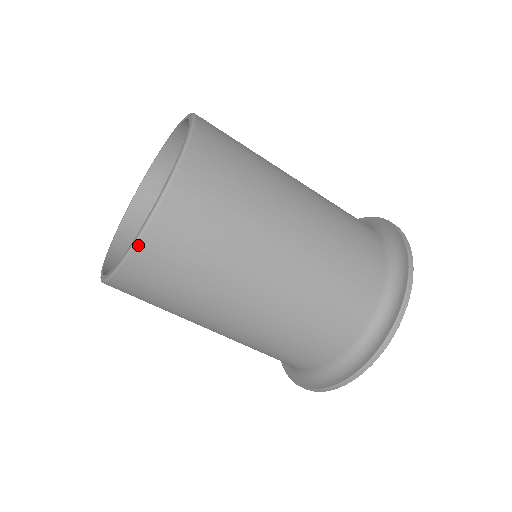
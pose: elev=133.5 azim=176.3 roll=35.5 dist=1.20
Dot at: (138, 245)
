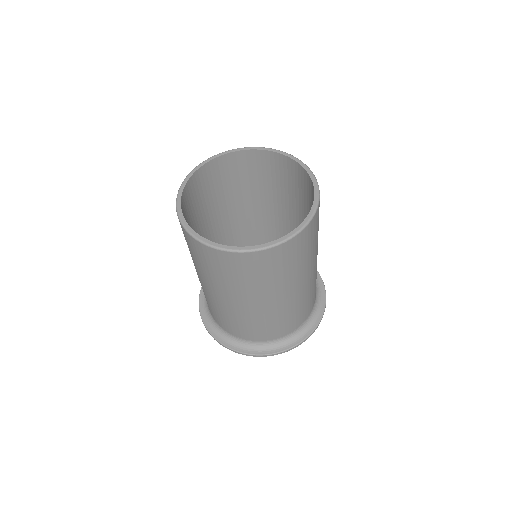
Dot at: (259, 252)
